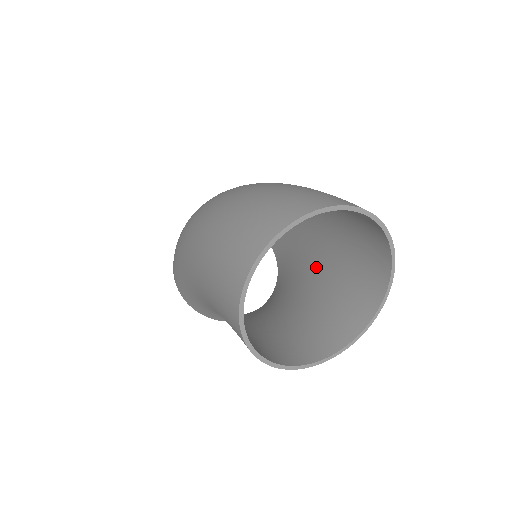
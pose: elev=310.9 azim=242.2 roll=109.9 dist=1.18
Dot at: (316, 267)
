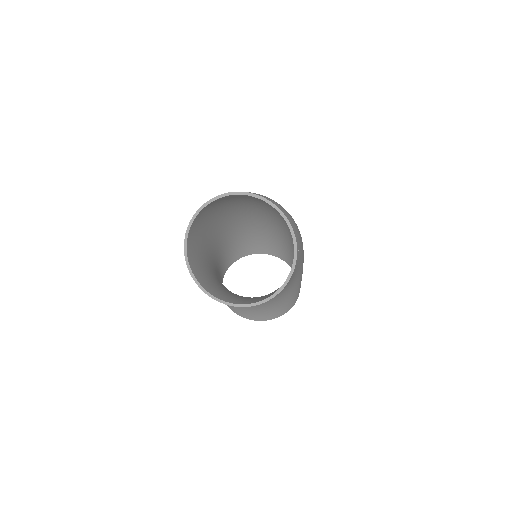
Dot at: occluded
